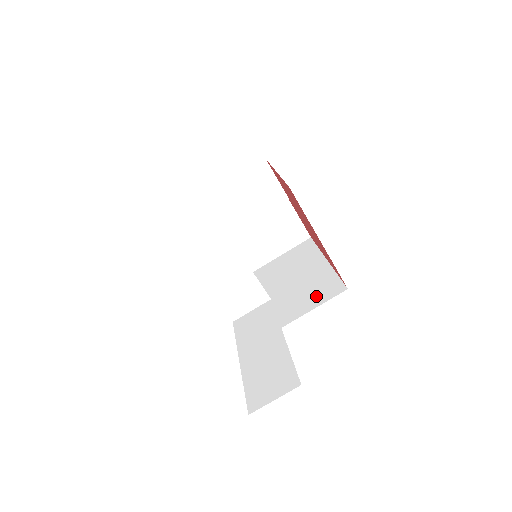
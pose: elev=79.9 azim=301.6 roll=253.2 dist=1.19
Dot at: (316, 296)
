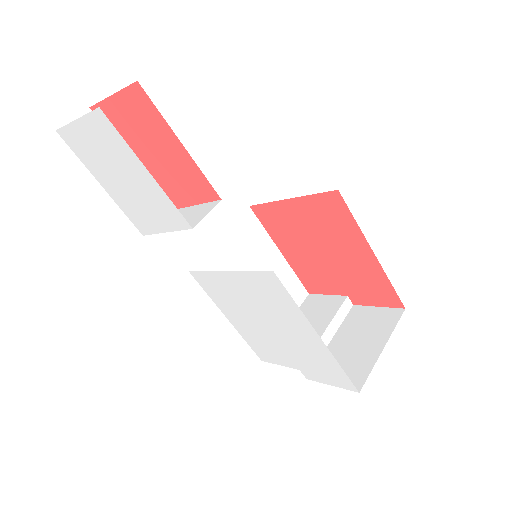
Dot at: occluded
